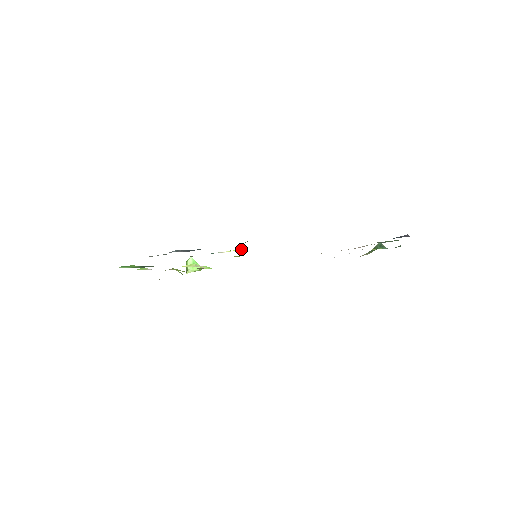
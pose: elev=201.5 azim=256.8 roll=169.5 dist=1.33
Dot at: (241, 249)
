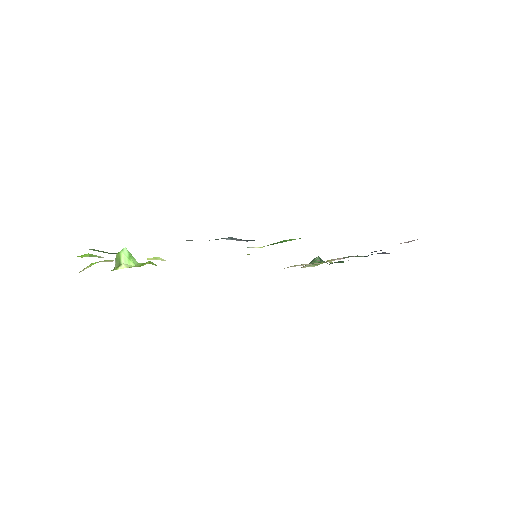
Dot at: occluded
